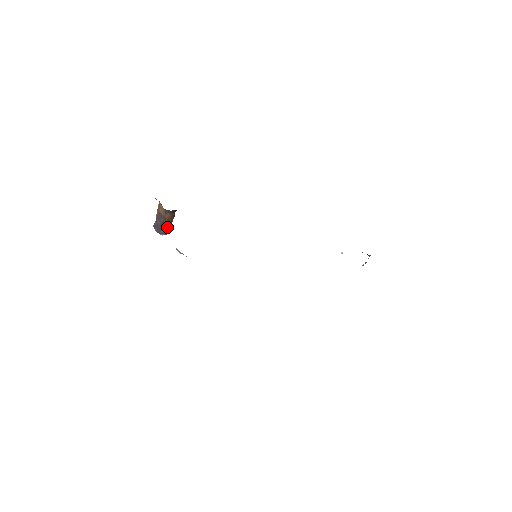
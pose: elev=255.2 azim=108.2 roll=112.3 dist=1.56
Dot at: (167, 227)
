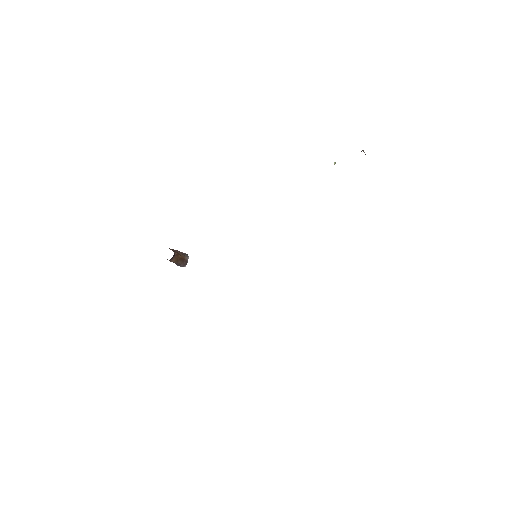
Dot at: (182, 262)
